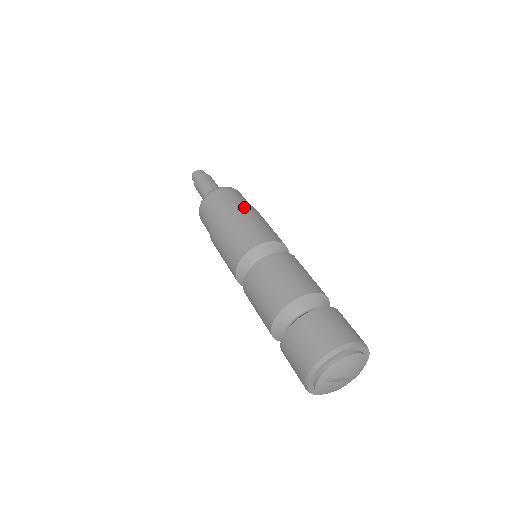
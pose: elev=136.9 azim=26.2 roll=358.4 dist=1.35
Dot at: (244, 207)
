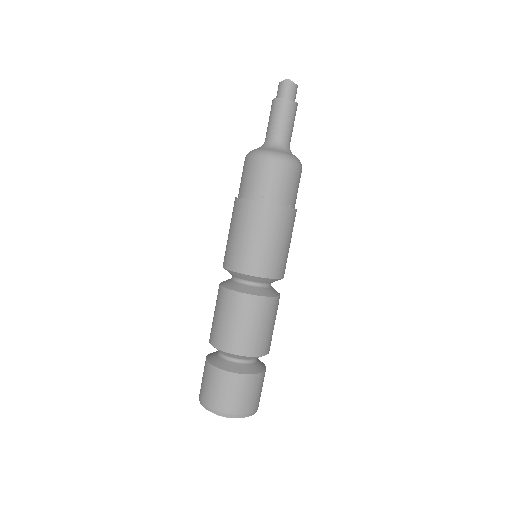
Dot at: (294, 216)
